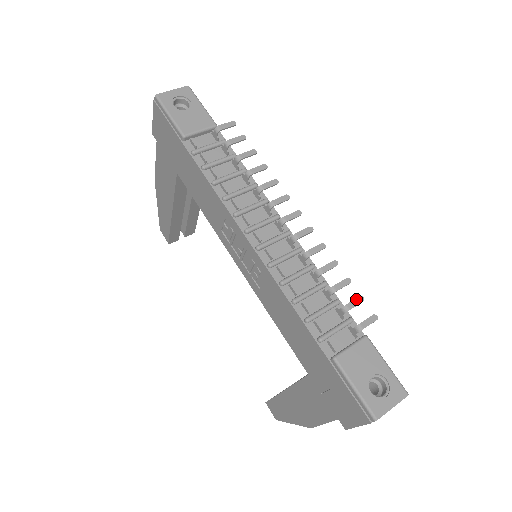
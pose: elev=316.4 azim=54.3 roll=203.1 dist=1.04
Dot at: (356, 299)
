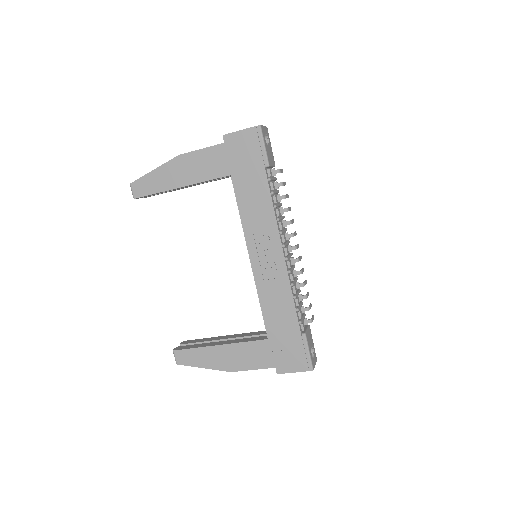
Dot at: (311, 305)
